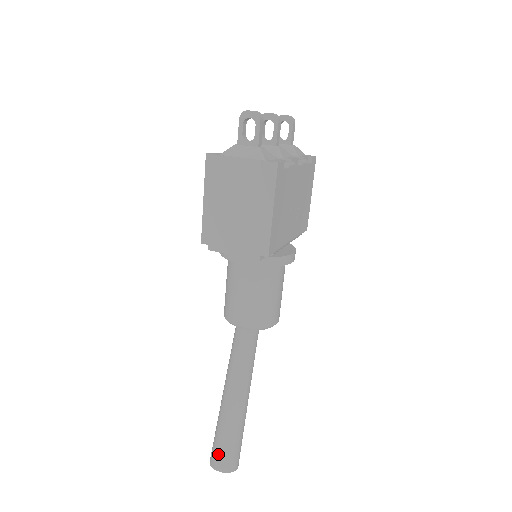
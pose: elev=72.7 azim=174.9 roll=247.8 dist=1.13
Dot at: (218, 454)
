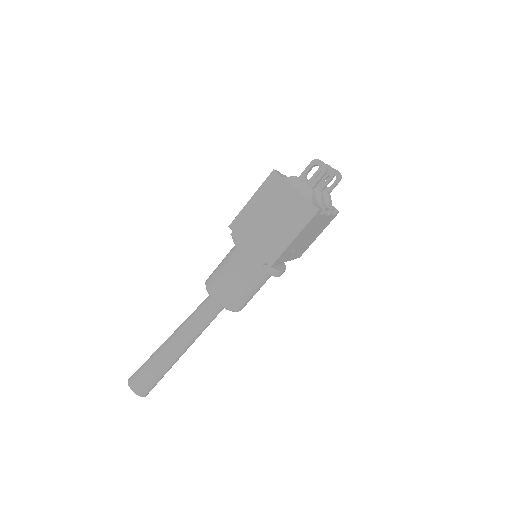
Dot at: (139, 378)
